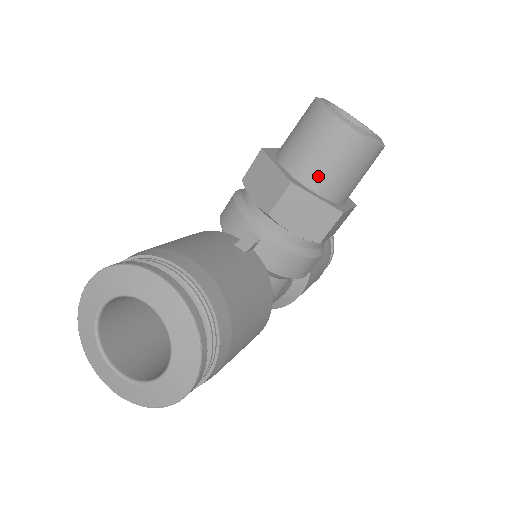
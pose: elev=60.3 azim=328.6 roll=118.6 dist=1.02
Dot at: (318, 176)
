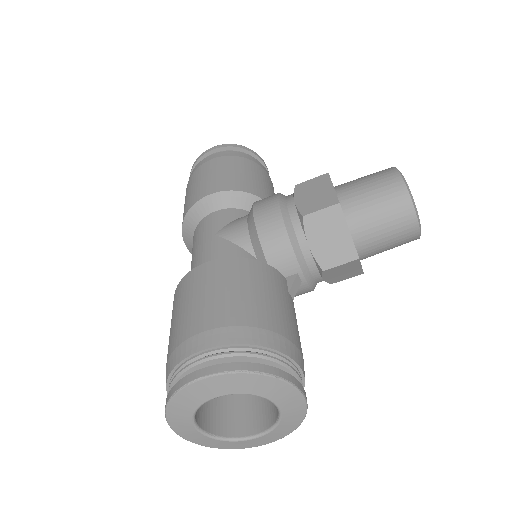
Dot at: (372, 251)
